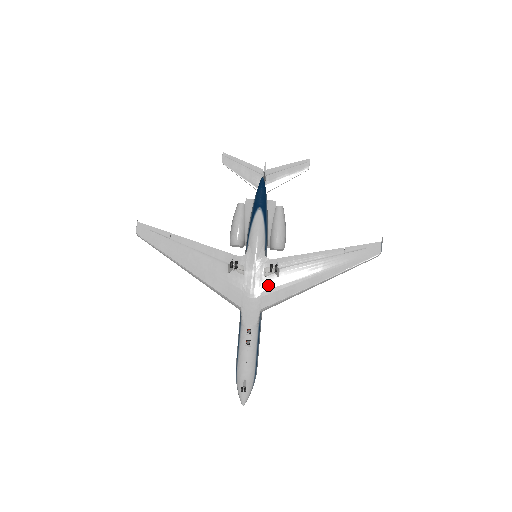
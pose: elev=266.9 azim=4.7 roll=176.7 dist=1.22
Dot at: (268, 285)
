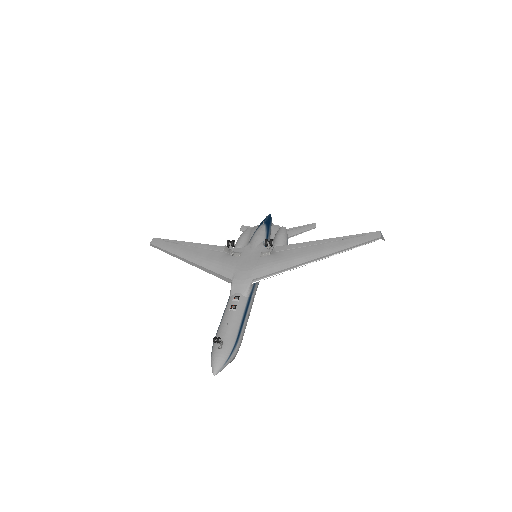
Dot at: (263, 262)
